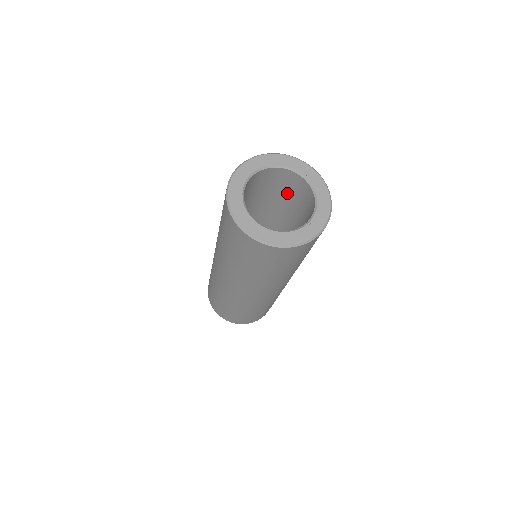
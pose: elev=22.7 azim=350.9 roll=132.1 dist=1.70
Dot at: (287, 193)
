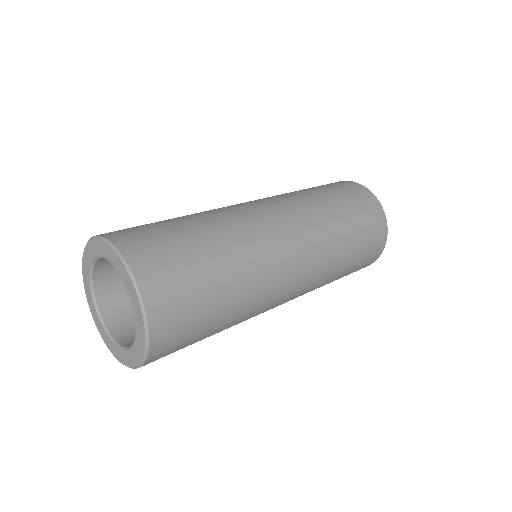
Dot at: occluded
